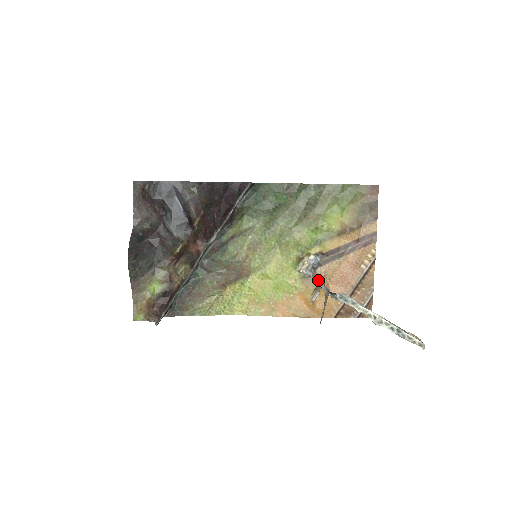
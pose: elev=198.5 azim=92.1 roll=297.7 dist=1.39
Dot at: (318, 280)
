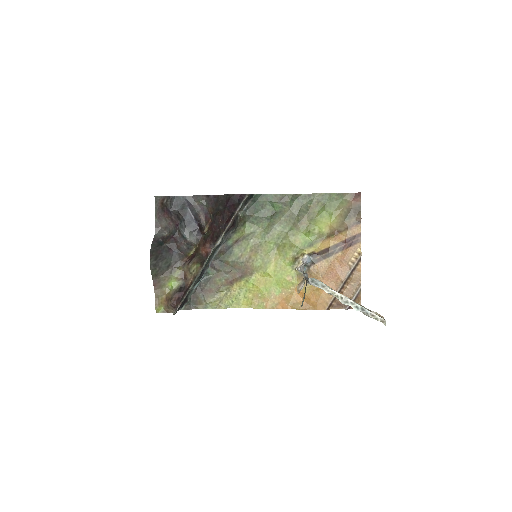
Dot at: (304, 273)
